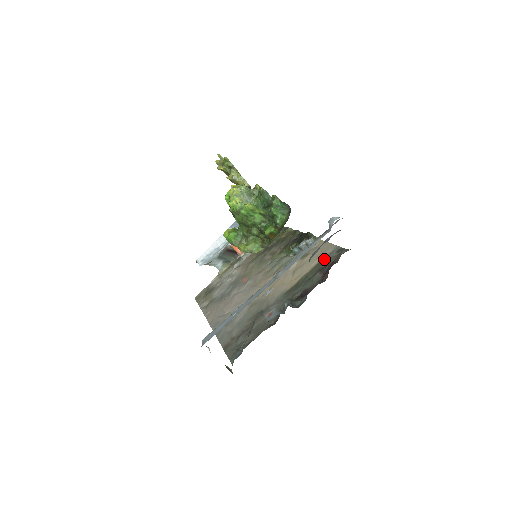
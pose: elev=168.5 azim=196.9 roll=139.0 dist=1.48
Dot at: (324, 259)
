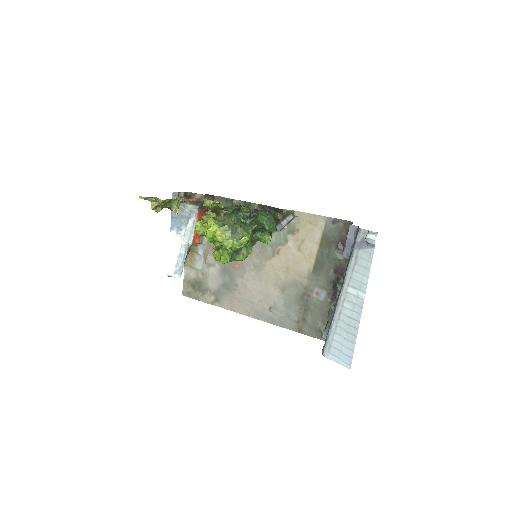
Dot at: (325, 233)
